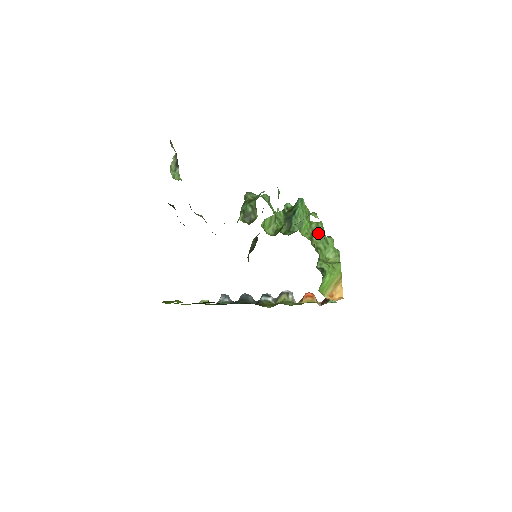
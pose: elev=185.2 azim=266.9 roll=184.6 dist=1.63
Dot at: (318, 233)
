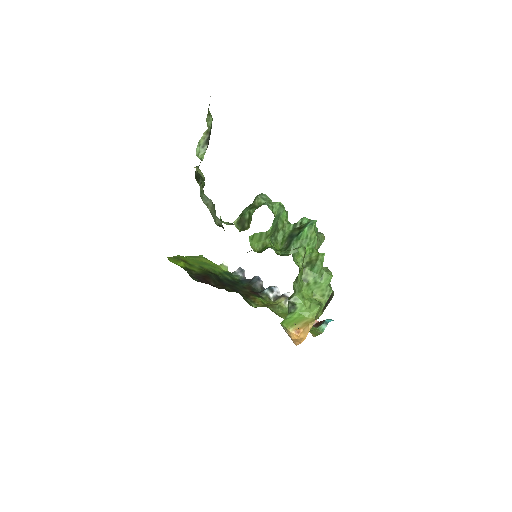
Dot at: (314, 265)
